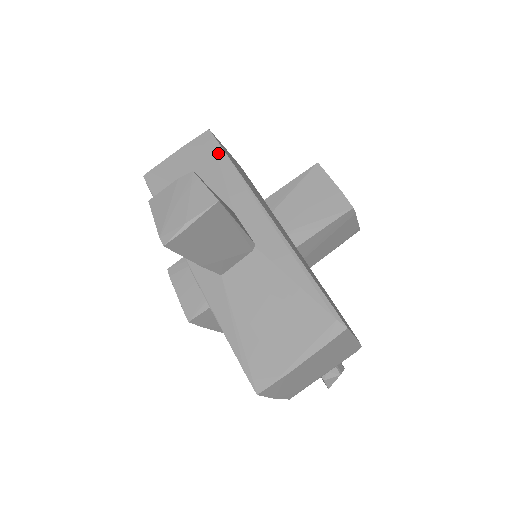
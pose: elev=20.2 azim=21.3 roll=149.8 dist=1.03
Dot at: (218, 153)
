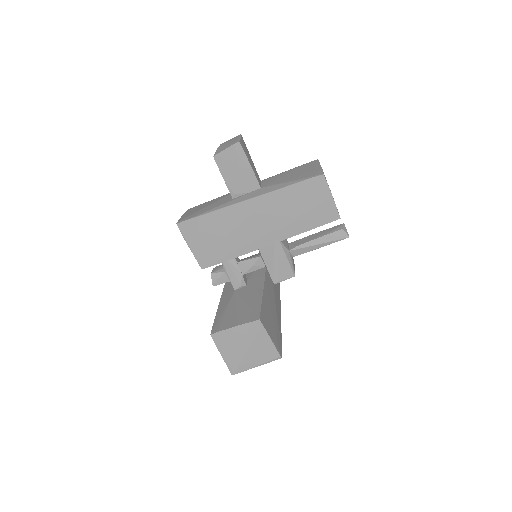
Dot at: (203, 203)
